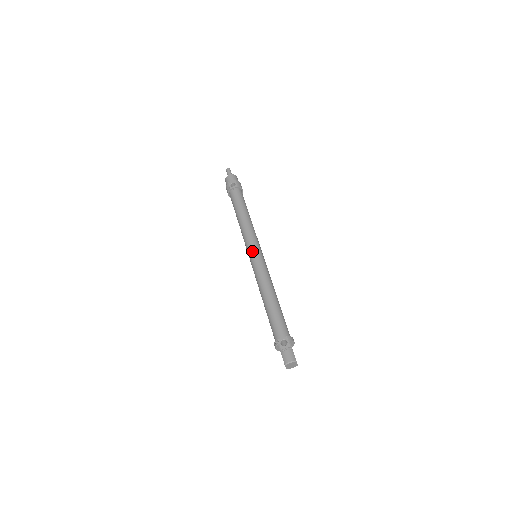
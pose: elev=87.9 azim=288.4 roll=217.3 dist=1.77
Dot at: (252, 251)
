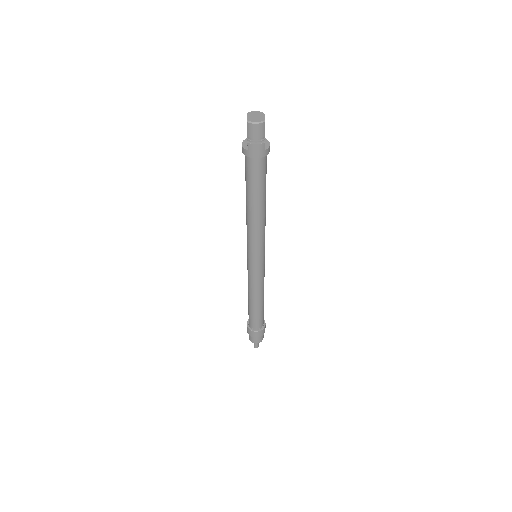
Dot at: occluded
